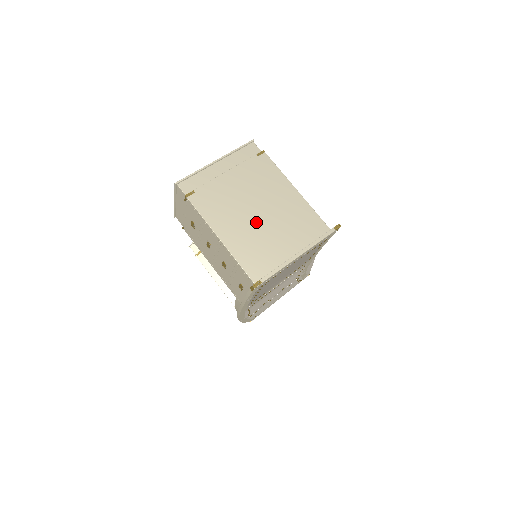
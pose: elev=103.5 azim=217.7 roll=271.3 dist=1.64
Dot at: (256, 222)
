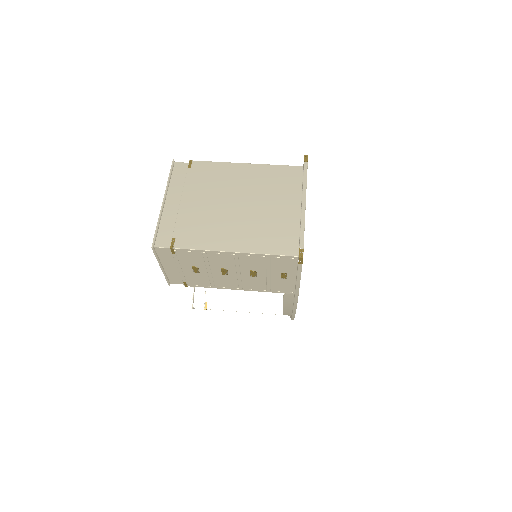
Dot at: (246, 214)
